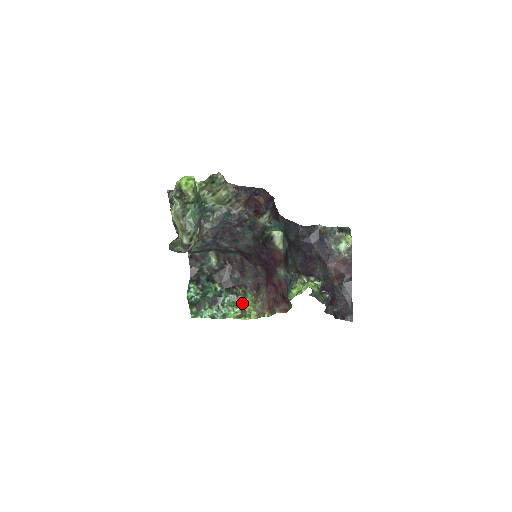
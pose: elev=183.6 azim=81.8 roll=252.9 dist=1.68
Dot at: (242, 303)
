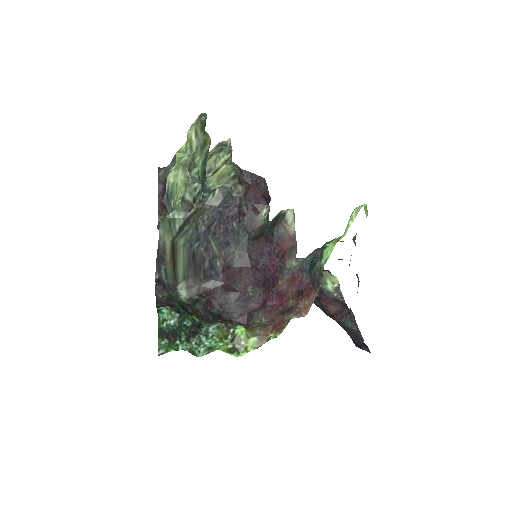
Dot at: (235, 329)
